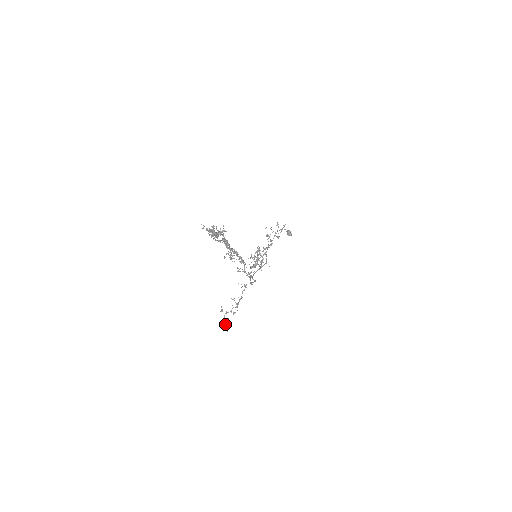
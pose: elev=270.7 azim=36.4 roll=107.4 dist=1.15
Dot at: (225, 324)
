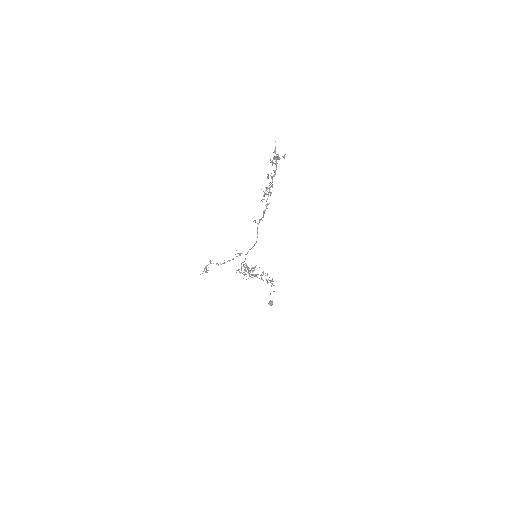
Dot at: occluded
